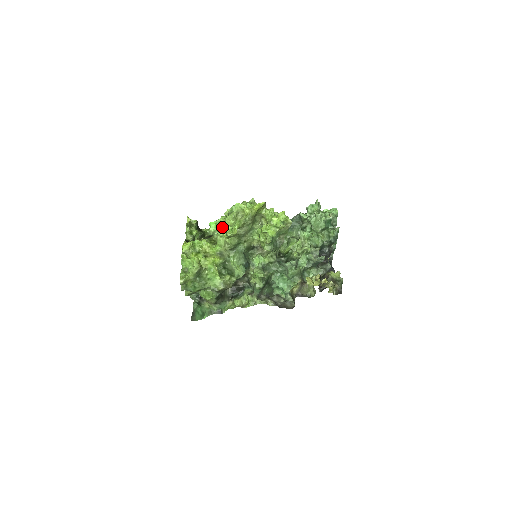
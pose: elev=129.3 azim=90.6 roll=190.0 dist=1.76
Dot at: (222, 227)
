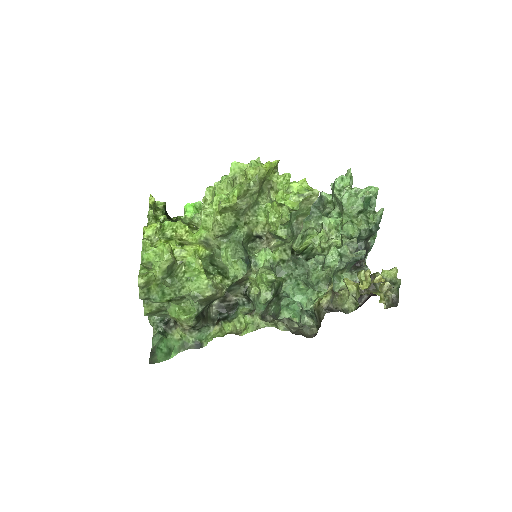
Dot at: (208, 204)
